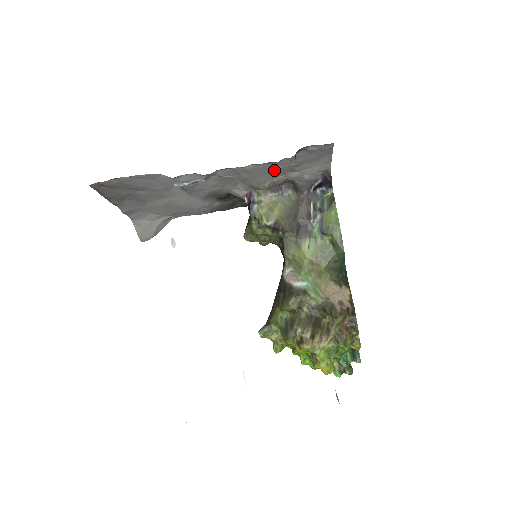
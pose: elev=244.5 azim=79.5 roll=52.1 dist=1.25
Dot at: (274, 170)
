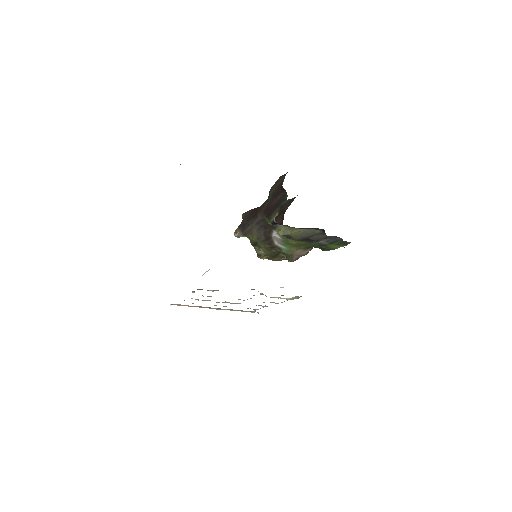
Dot at: occluded
